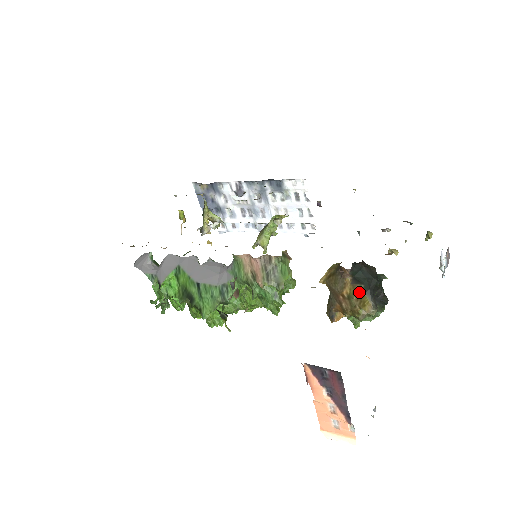
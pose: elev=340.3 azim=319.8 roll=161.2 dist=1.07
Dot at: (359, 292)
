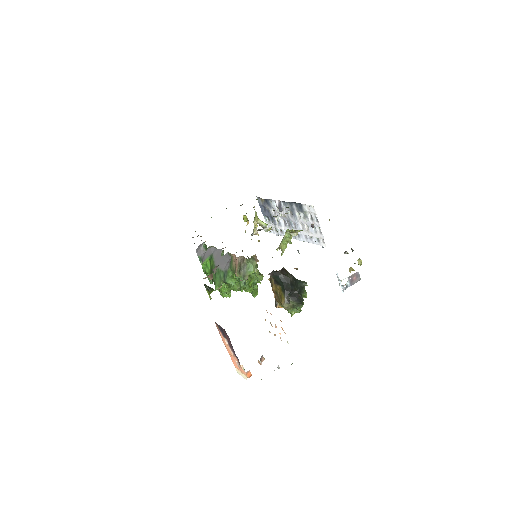
Dot at: (279, 290)
